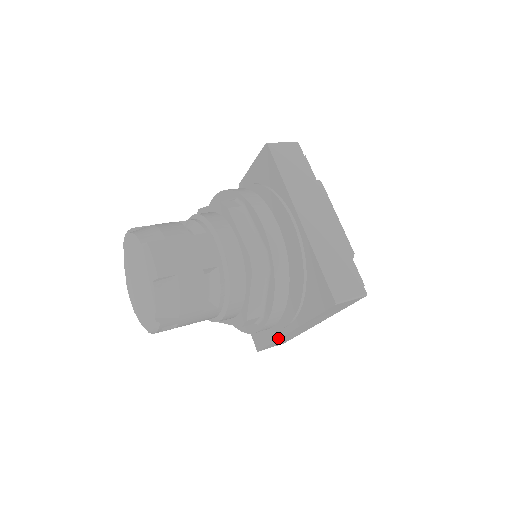
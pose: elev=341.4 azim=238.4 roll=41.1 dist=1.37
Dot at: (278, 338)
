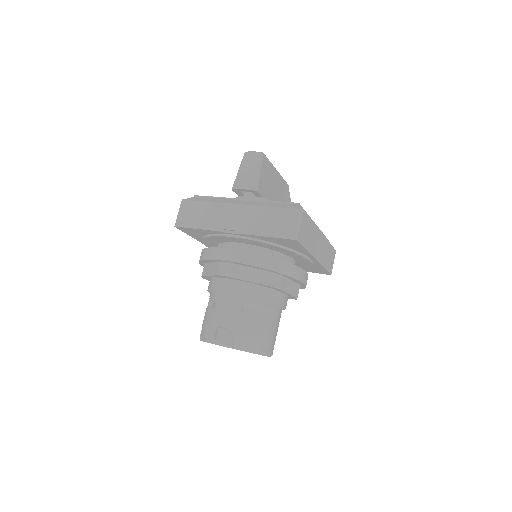
Dot at: occluded
